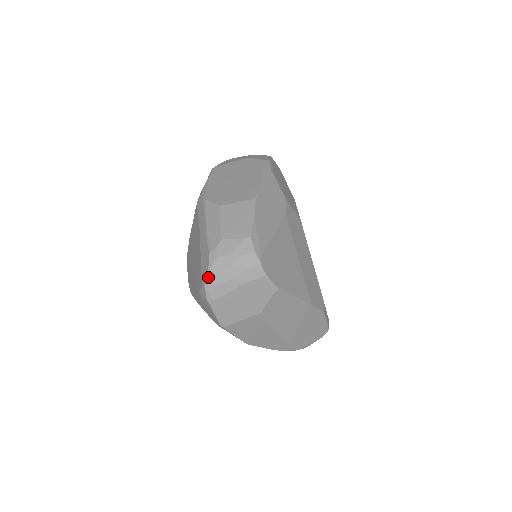
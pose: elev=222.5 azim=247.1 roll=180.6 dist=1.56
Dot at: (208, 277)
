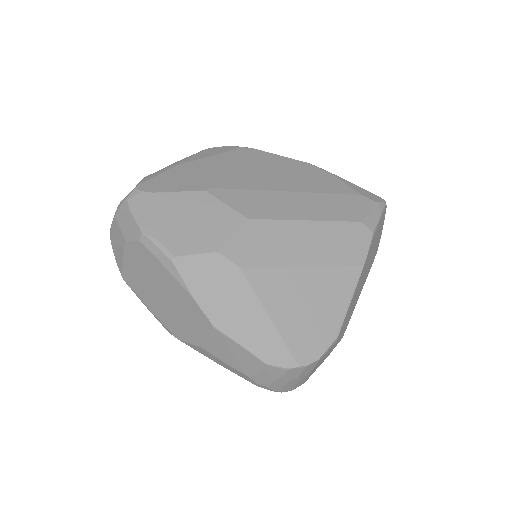
Dot at: occluded
